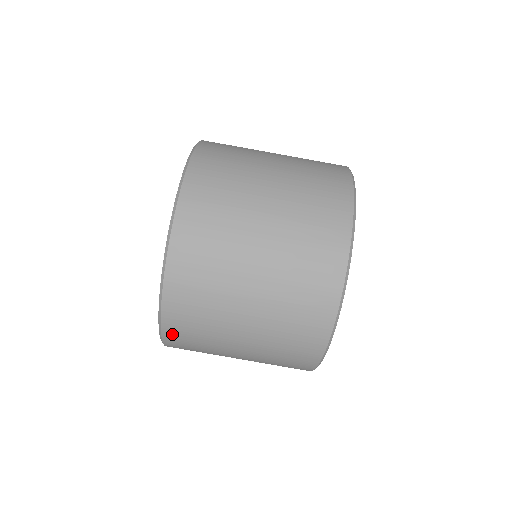
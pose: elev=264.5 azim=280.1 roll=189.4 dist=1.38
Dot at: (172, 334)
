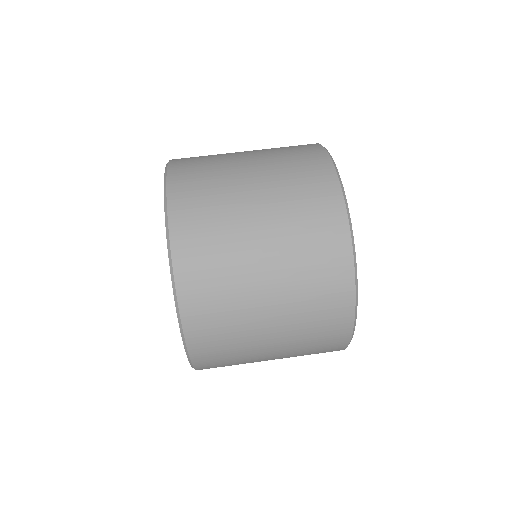
Dot at: (202, 361)
